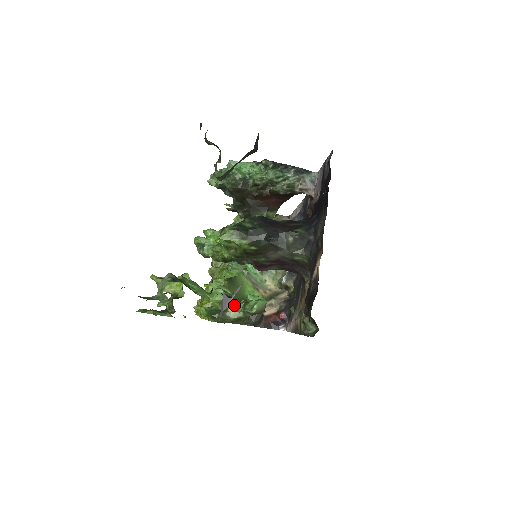
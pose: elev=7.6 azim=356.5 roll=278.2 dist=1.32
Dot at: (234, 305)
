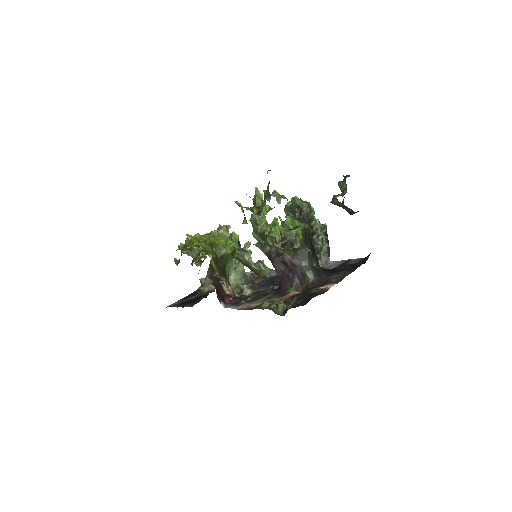
Dot at: occluded
